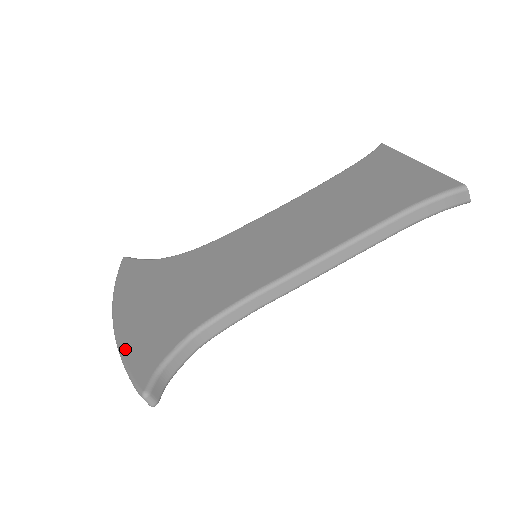
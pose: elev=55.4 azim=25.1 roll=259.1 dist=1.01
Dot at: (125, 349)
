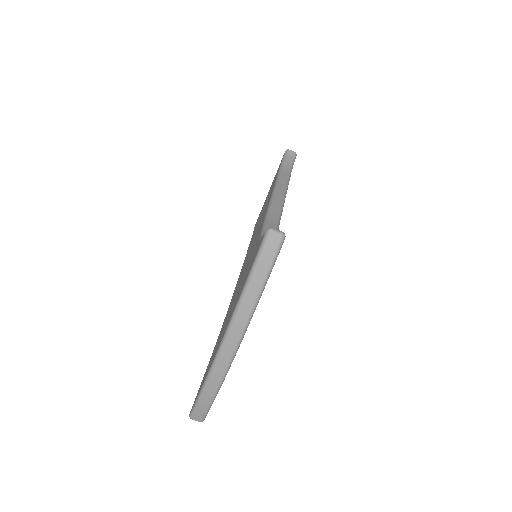
Dot at: (240, 294)
